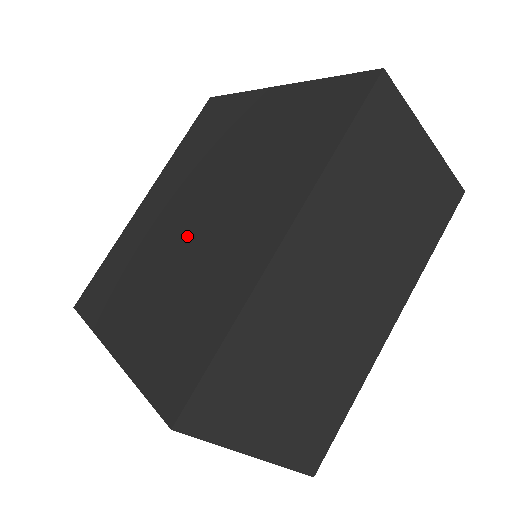
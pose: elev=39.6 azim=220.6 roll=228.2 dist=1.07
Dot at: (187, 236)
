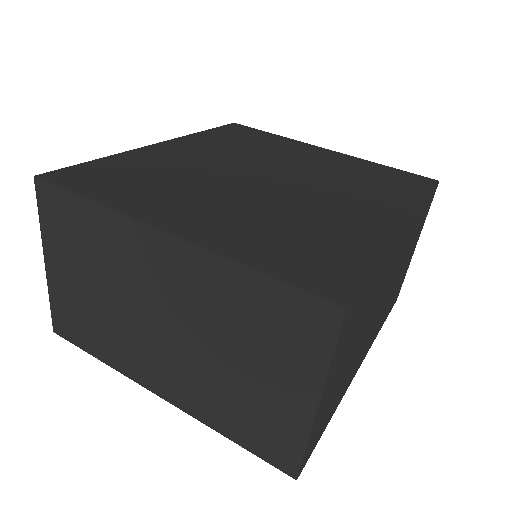
Dot at: (265, 188)
